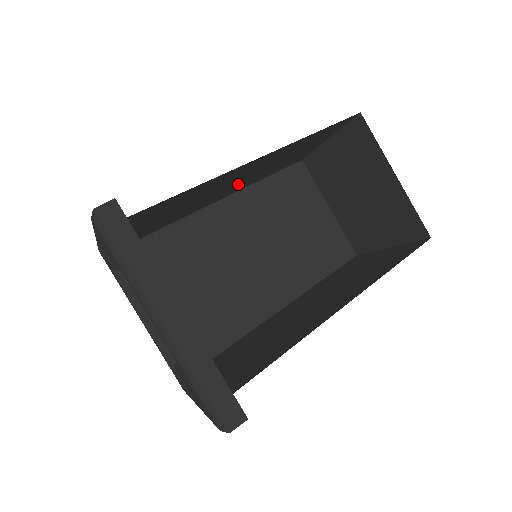
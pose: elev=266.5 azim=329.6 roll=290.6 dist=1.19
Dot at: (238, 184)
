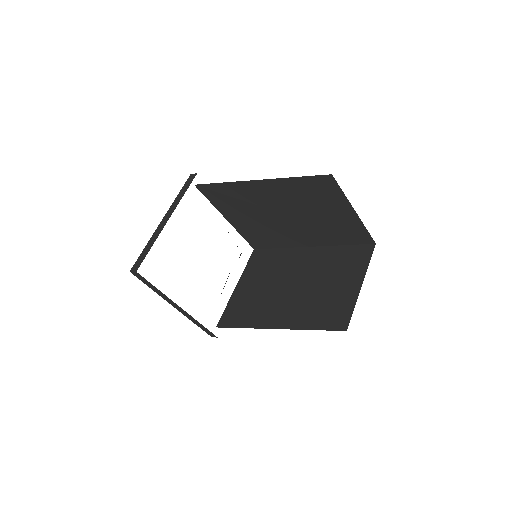
Dot at: (298, 224)
